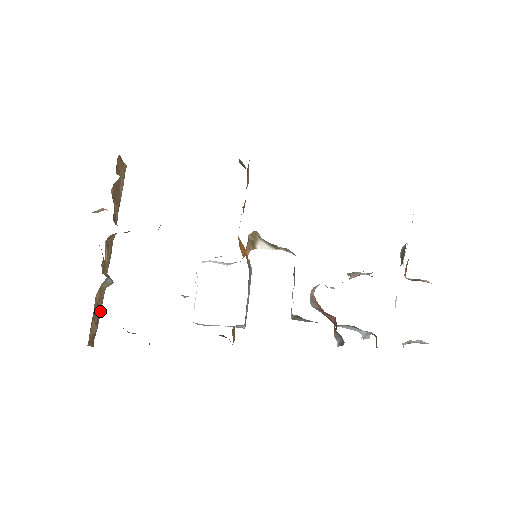
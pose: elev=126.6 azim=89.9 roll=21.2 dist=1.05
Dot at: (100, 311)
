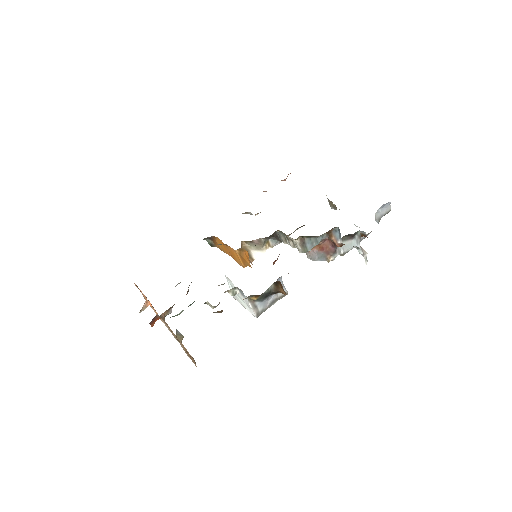
Dot at: occluded
